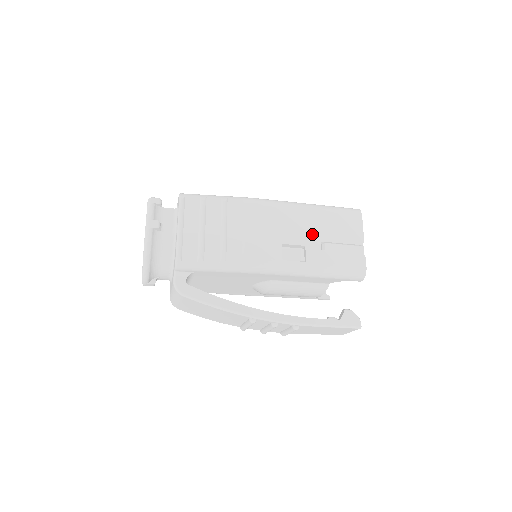
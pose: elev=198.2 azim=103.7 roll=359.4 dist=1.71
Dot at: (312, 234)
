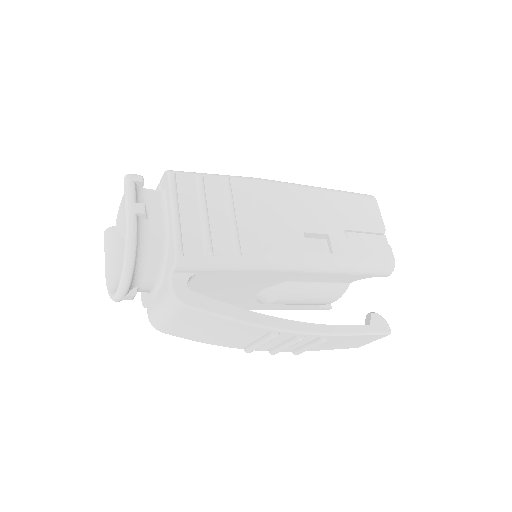
Dot at: (333, 221)
